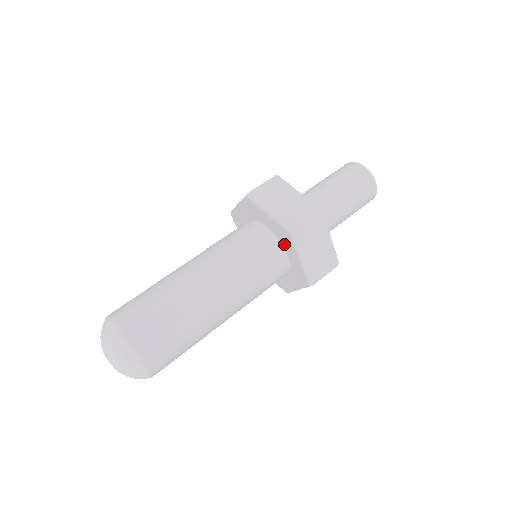
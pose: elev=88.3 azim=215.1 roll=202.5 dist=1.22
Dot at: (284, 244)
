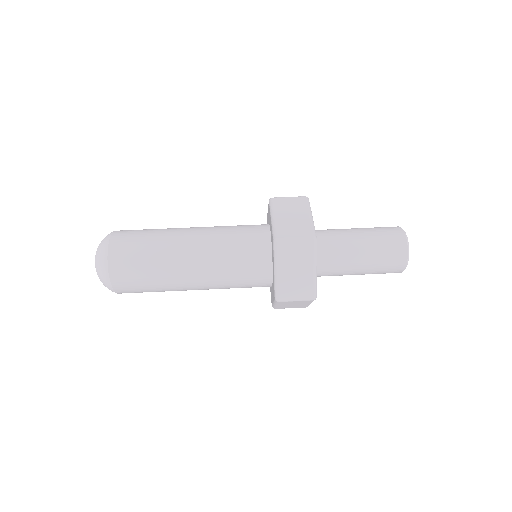
Dot at: (272, 252)
